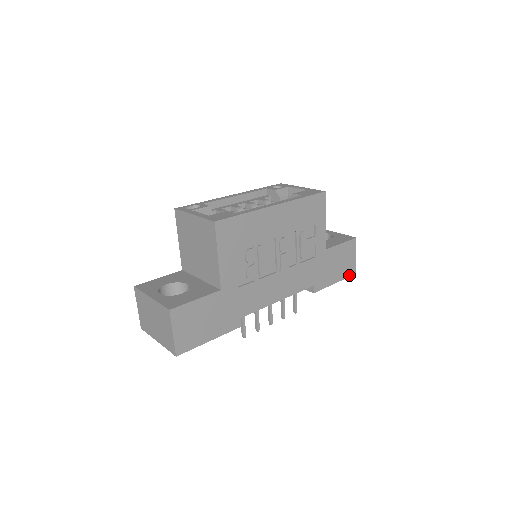
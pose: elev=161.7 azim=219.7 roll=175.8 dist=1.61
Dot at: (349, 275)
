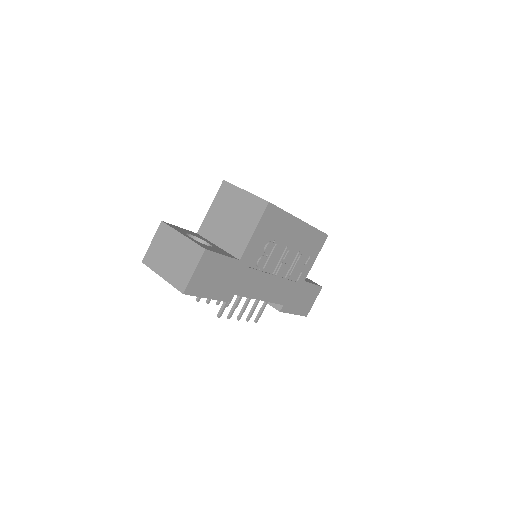
Dot at: (303, 314)
